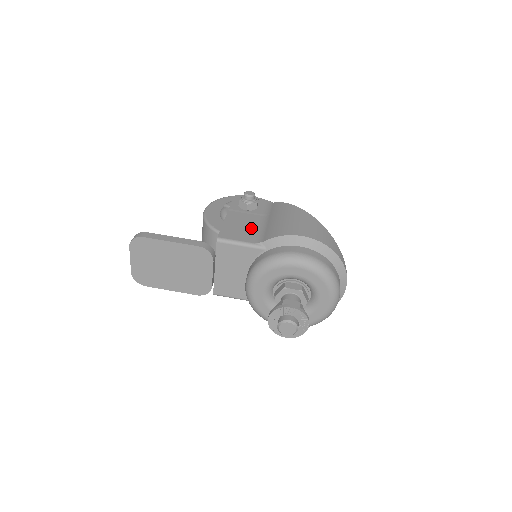
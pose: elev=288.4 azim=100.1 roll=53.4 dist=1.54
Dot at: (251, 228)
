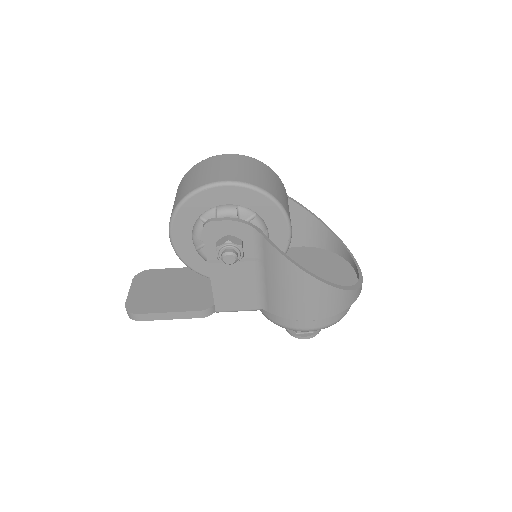
Dot at: (247, 288)
